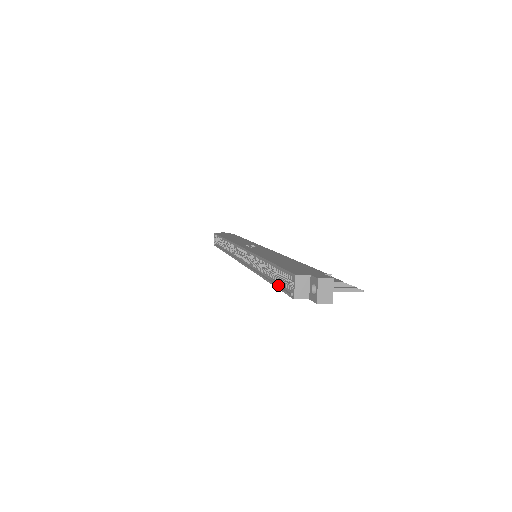
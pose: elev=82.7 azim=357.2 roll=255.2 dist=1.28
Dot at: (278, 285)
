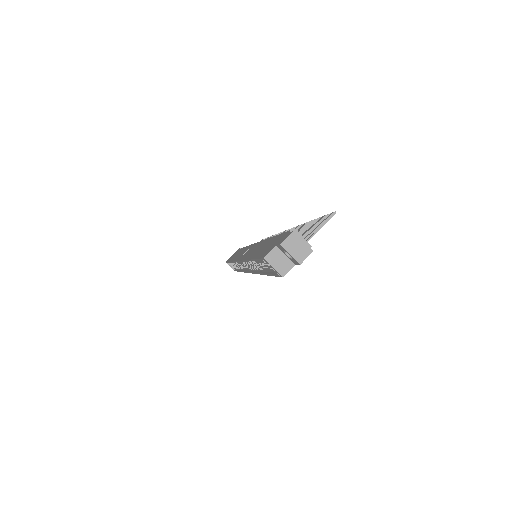
Dot at: (271, 273)
